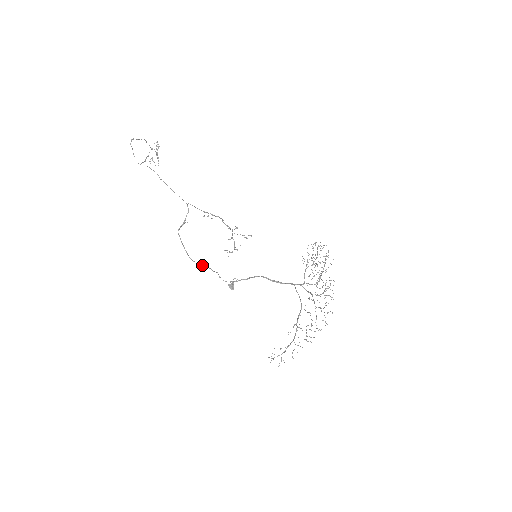
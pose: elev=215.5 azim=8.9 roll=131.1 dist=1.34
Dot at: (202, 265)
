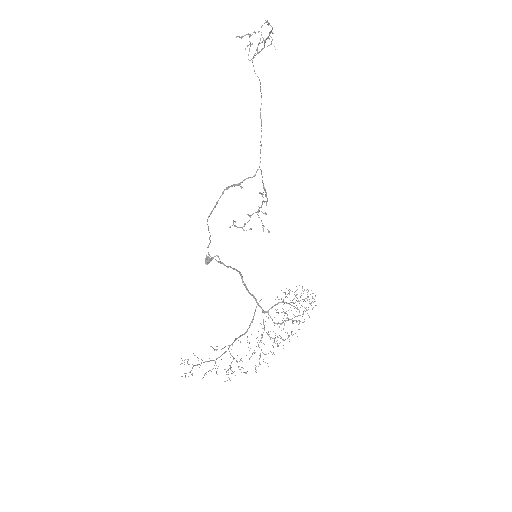
Dot at: occluded
